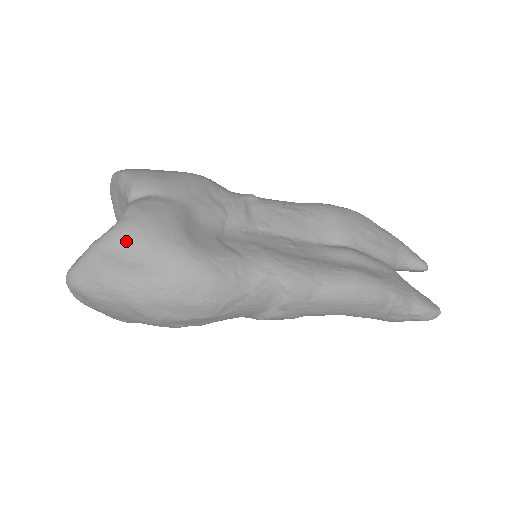
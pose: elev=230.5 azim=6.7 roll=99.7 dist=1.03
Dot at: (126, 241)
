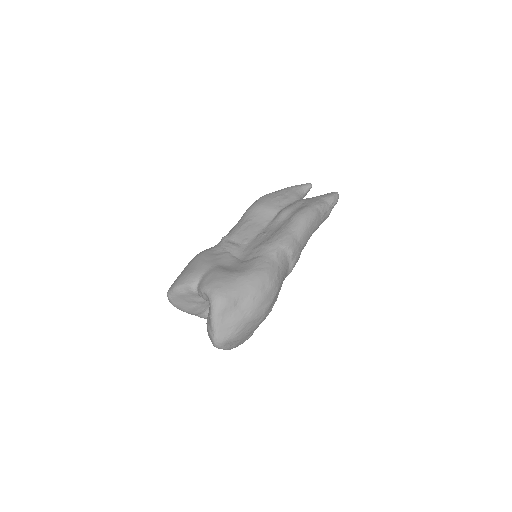
Dot at: (223, 298)
